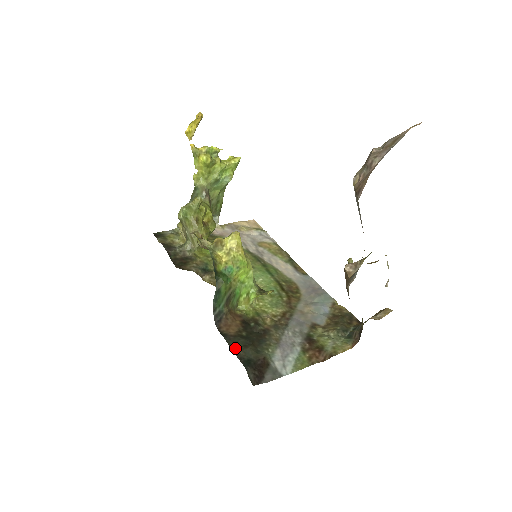
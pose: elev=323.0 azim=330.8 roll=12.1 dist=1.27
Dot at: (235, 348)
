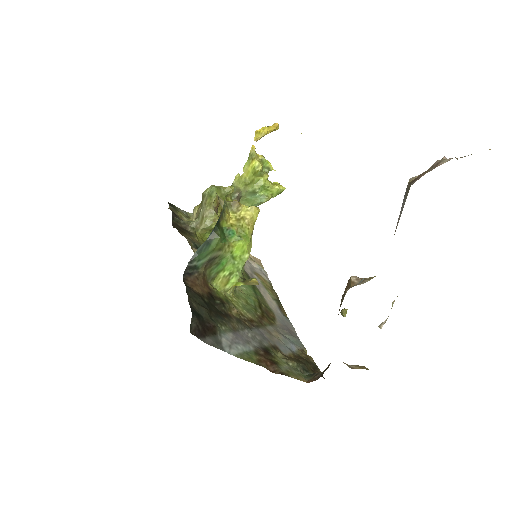
Dot at: (191, 298)
